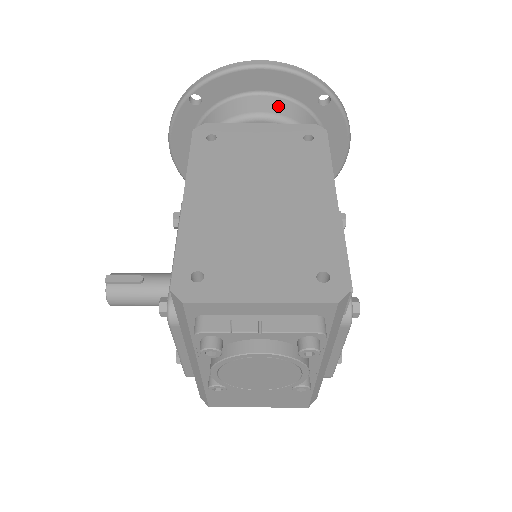
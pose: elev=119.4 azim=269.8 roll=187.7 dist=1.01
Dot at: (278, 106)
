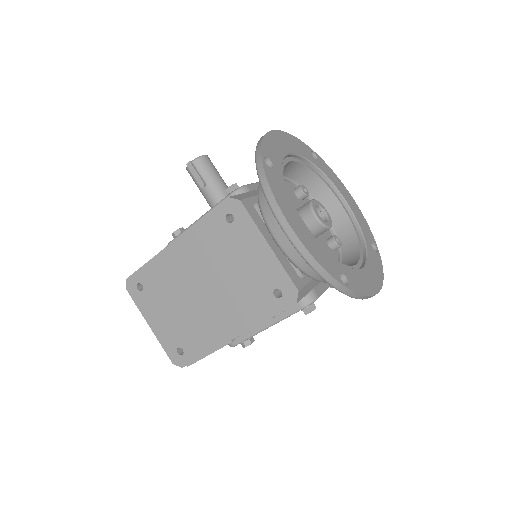
Dot at: (295, 250)
